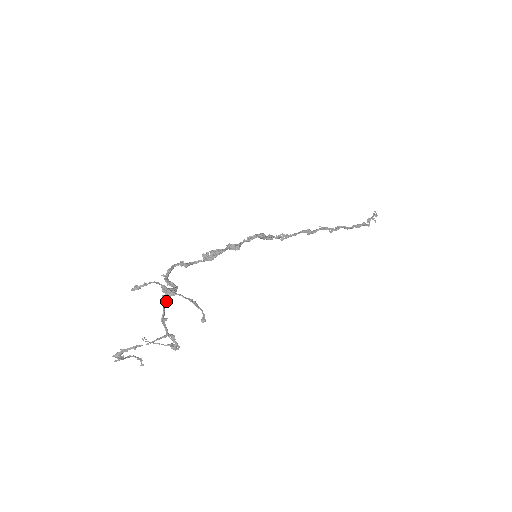
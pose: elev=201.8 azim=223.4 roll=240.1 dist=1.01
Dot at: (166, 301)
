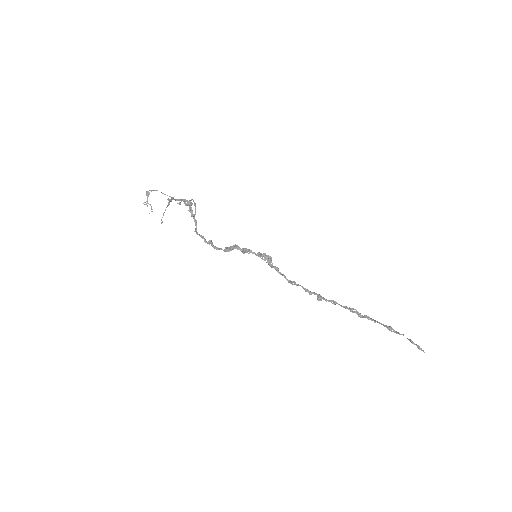
Dot at: (185, 200)
